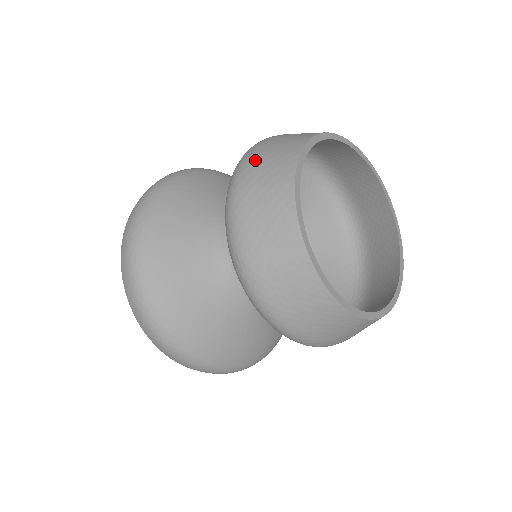
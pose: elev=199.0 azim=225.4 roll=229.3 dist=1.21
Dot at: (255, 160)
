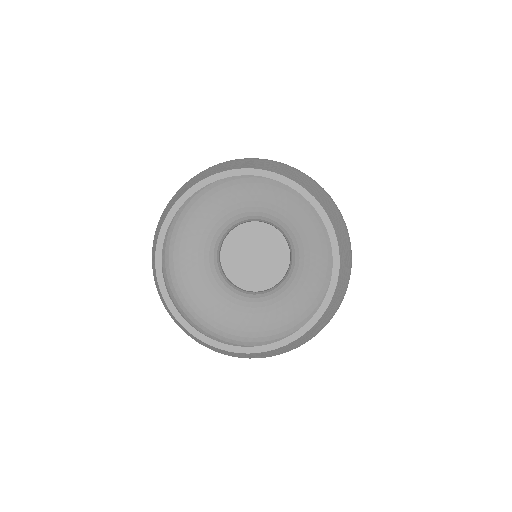
Dot at: (157, 226)
